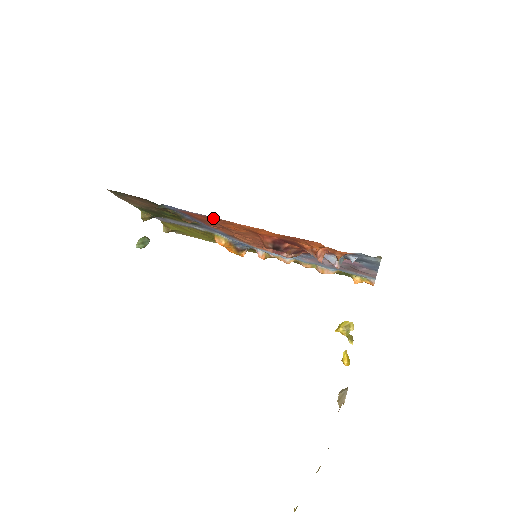
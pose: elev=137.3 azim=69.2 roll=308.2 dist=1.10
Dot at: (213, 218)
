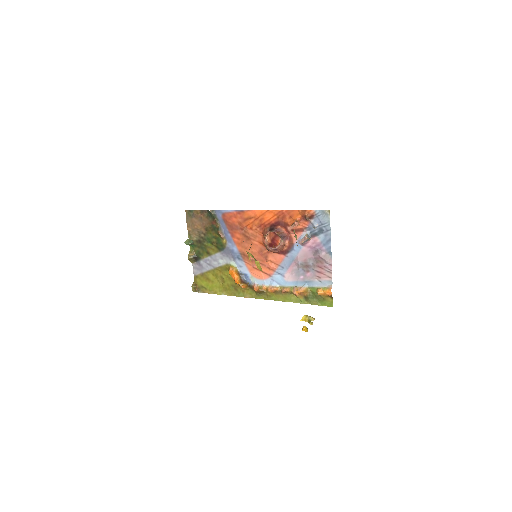
Dot at: (241, 213)
